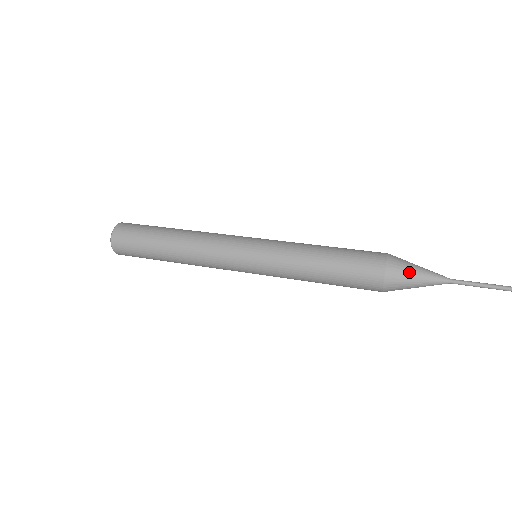
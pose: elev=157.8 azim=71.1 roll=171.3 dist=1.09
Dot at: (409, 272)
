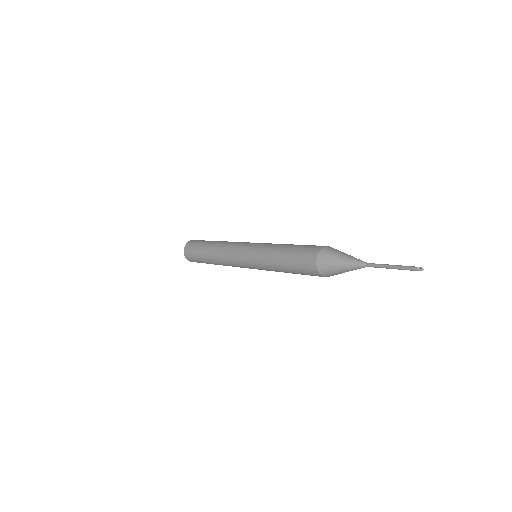
Dot at: (337, 254)
